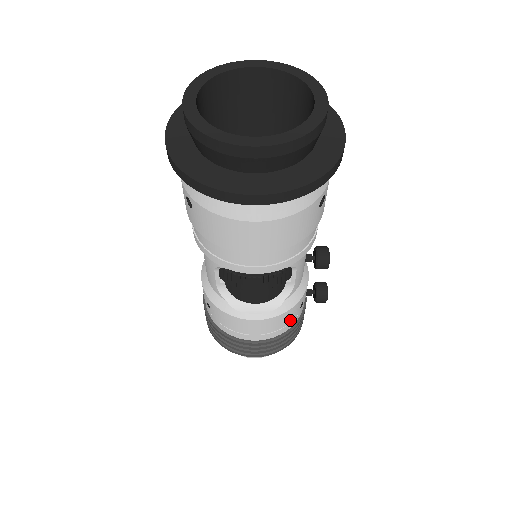
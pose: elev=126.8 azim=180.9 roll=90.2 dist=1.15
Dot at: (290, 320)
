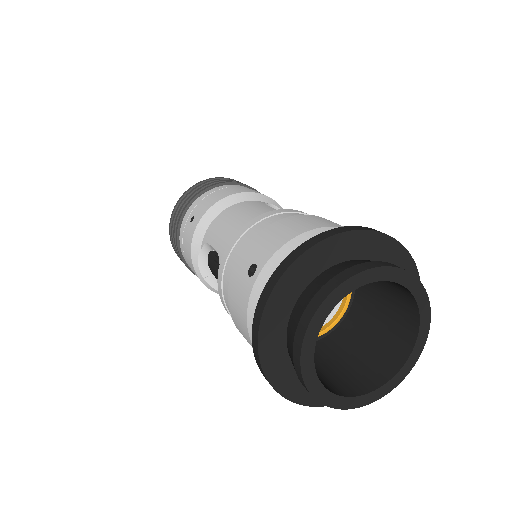
Dot at: occluded
